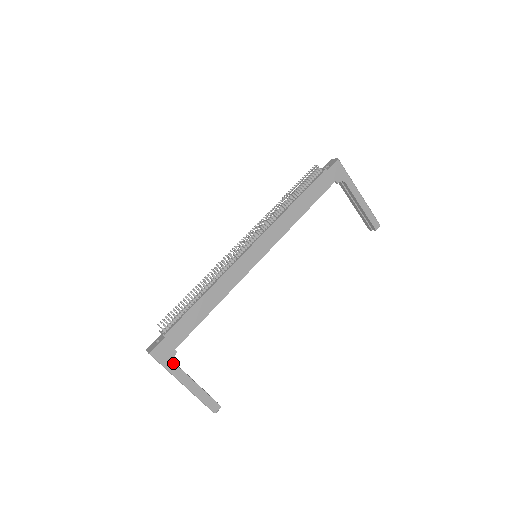
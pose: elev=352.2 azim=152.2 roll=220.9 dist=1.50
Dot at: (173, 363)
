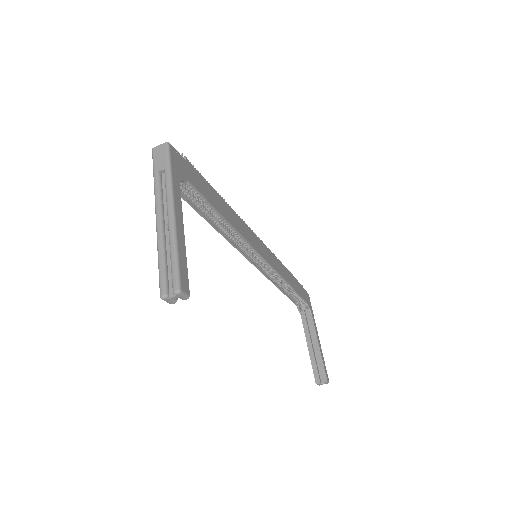
Dot at: (178, 181)
